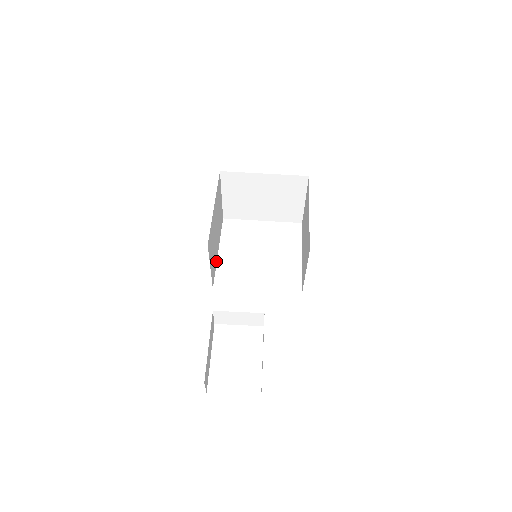
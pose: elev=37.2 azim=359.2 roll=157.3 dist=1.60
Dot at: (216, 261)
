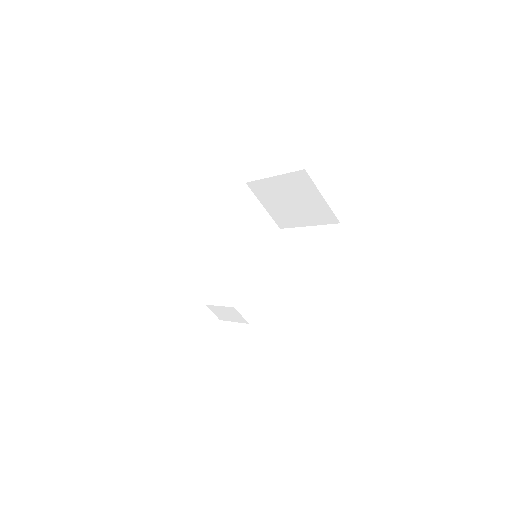
Dot at: (251, 266)
